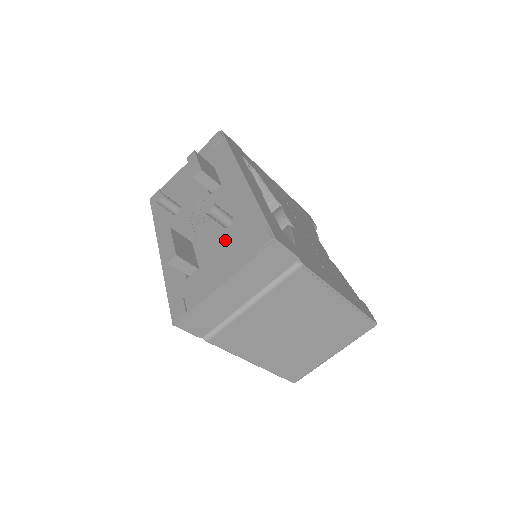
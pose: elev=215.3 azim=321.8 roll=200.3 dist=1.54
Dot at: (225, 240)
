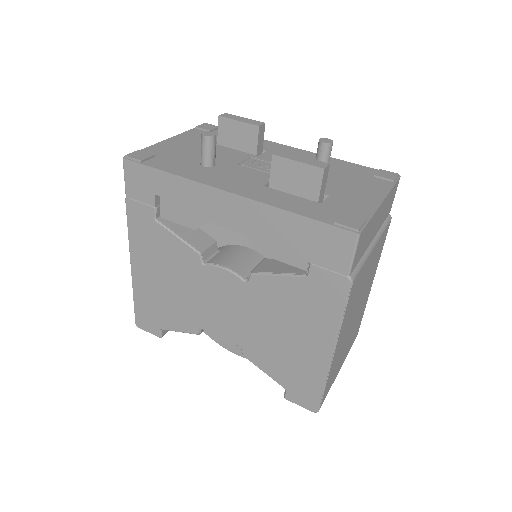
Dot at: (337, 178)
